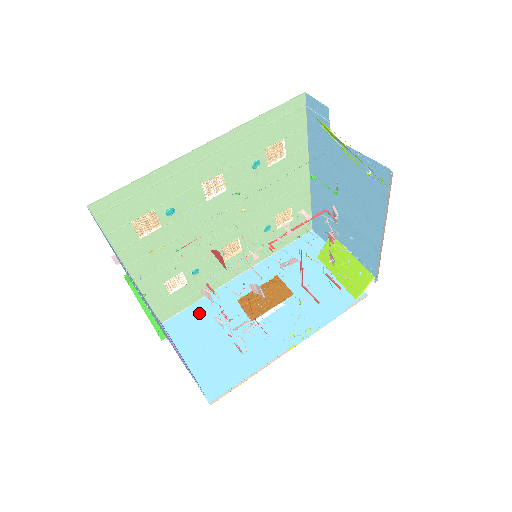
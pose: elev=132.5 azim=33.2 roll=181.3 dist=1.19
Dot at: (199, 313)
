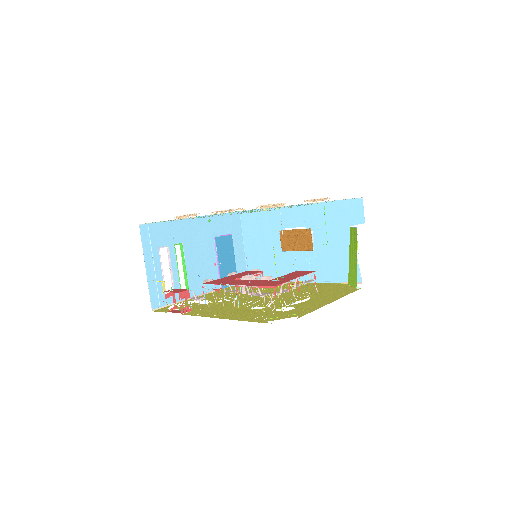
Dot at: (261, 219)
